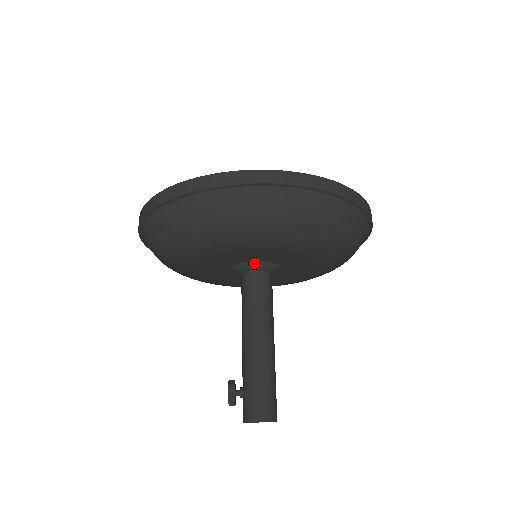
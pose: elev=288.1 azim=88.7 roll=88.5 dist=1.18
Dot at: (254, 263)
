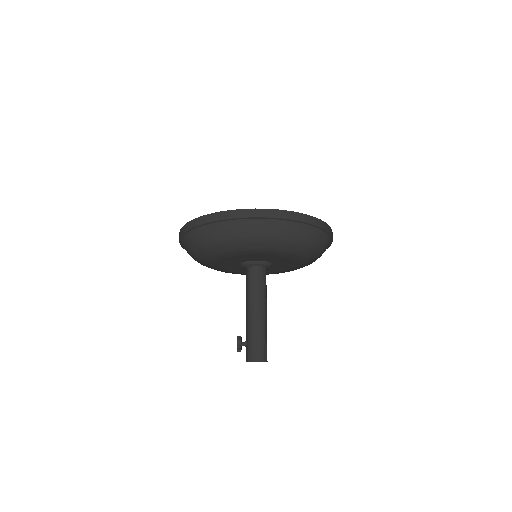
Dot at: (254, 262)
